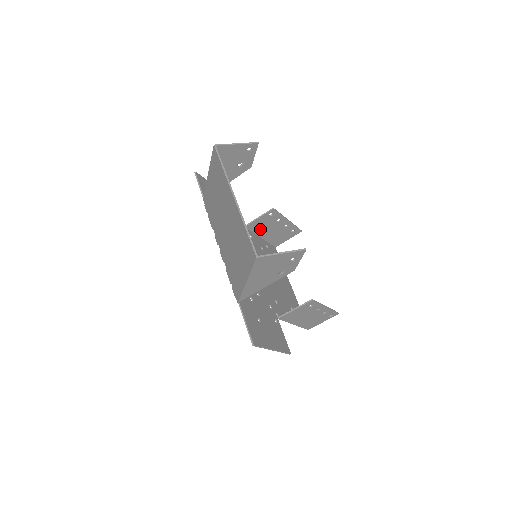
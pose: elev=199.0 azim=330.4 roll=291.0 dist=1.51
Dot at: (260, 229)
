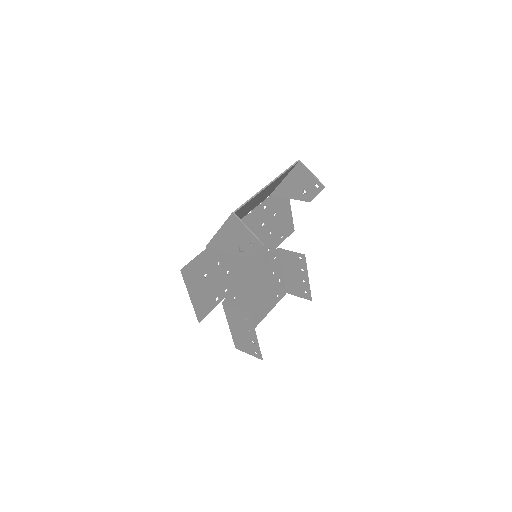
Dot at: (287, 263)
